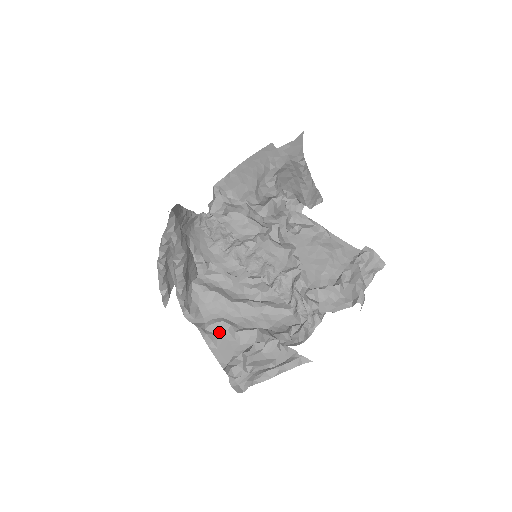
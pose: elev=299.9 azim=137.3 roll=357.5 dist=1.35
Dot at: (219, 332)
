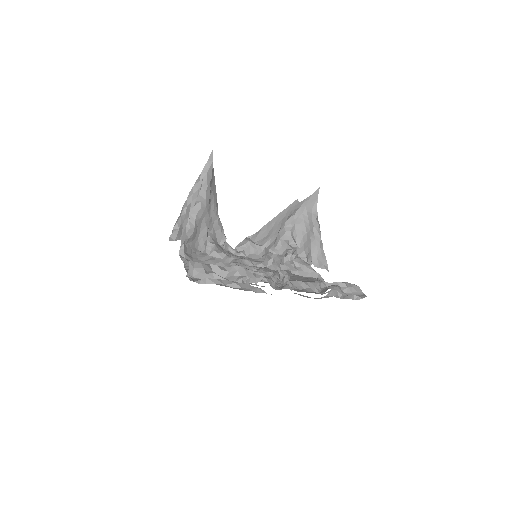
Dot at: occluded
